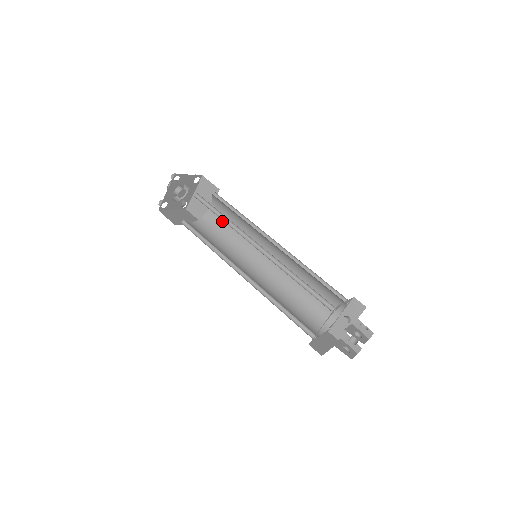
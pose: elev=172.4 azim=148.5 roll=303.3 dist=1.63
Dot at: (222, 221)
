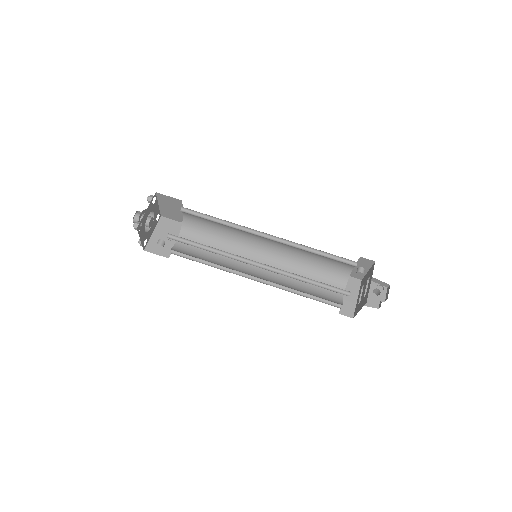
Dot at: (203, 223)
